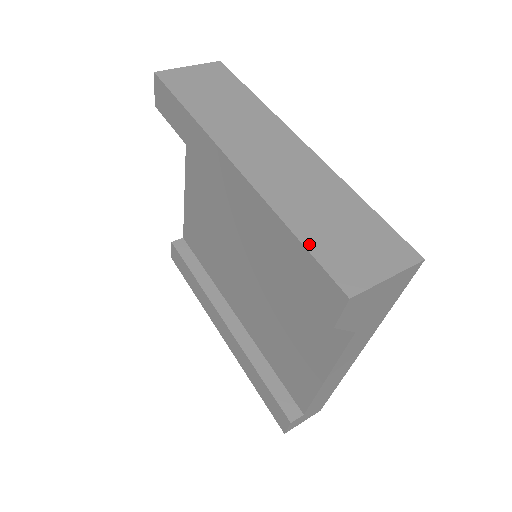
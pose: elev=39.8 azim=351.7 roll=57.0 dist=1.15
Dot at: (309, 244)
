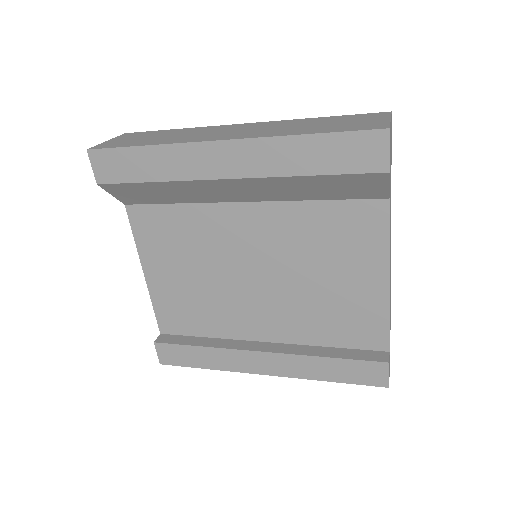
Dot at: (329, 131)
